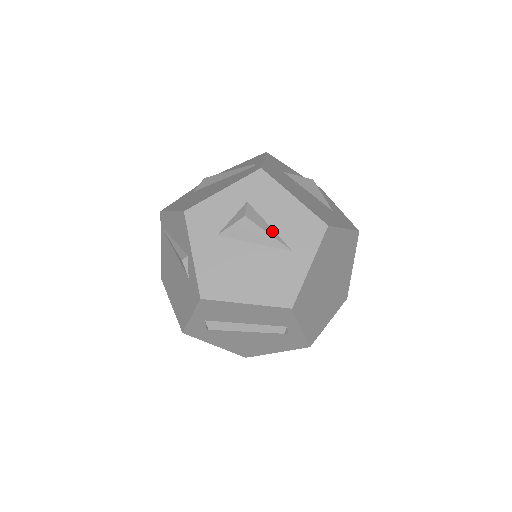
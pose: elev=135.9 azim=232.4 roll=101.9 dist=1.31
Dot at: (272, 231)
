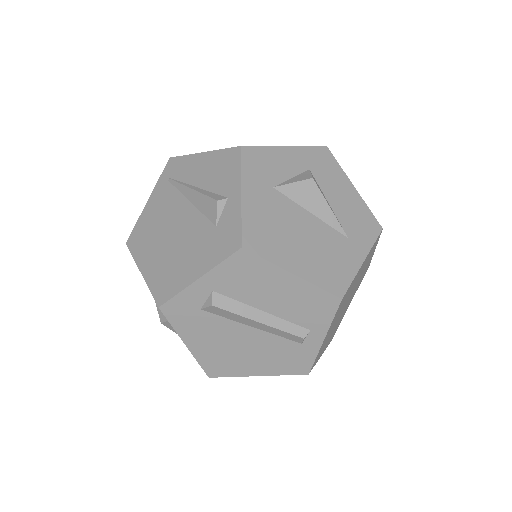
Dot at: (331, 209)
